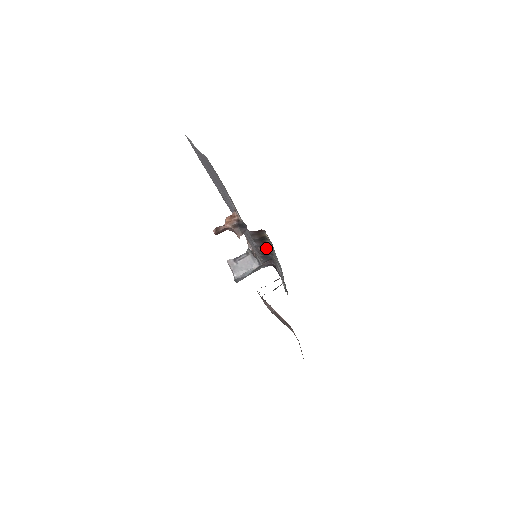
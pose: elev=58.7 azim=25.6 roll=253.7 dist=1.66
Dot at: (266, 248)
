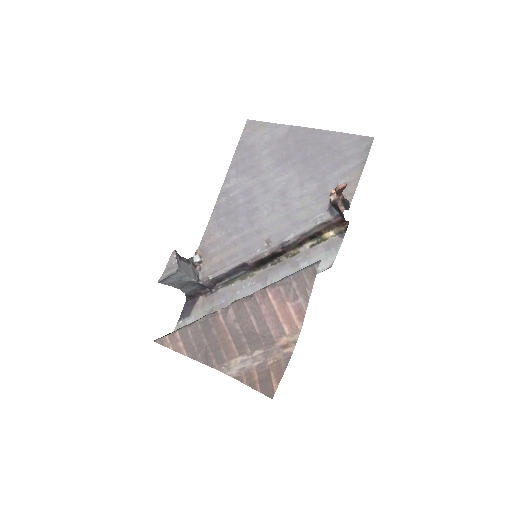
Dot at: (278, 254)
